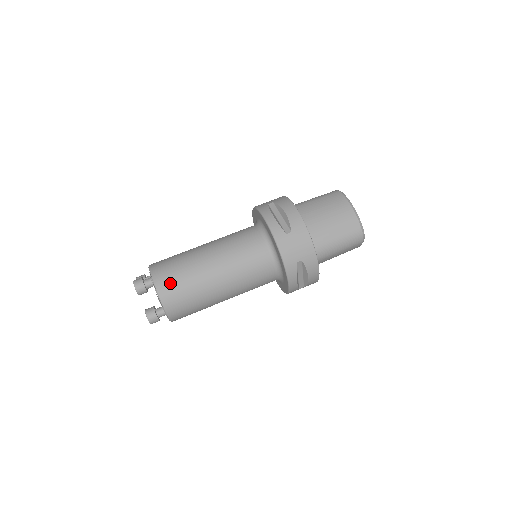
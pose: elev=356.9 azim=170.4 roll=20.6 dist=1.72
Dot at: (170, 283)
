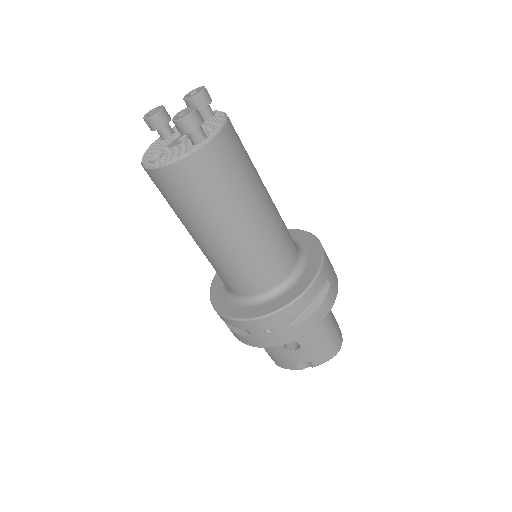
Dot at: (237, 134)
